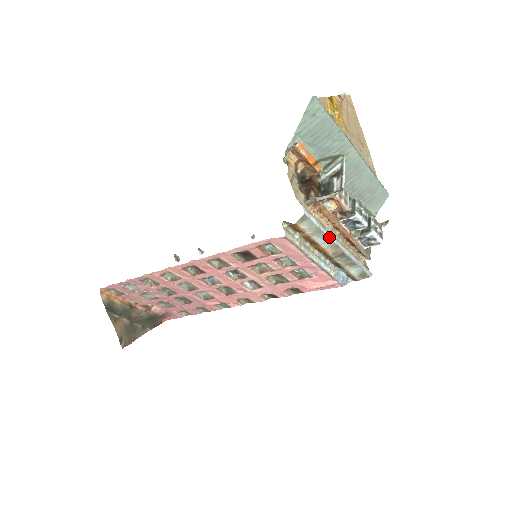
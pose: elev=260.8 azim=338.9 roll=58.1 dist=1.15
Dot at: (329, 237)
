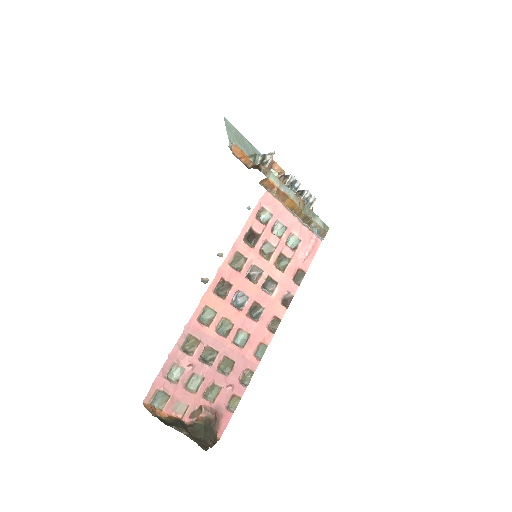
Dot at: (289, 189)
